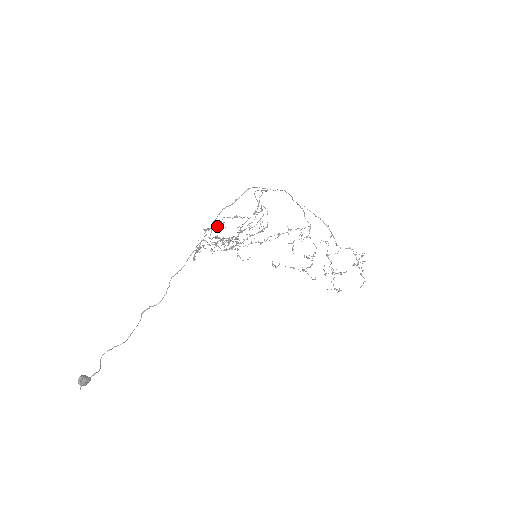
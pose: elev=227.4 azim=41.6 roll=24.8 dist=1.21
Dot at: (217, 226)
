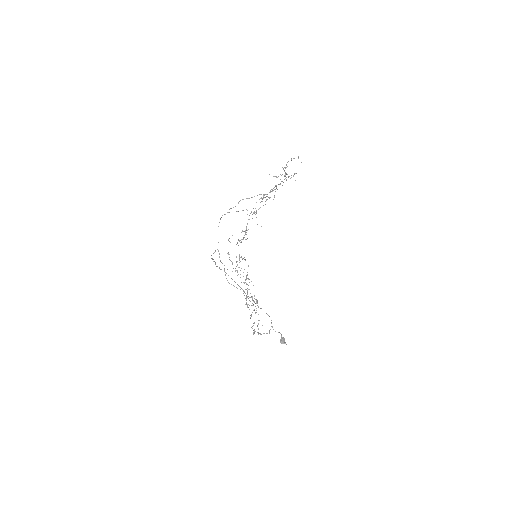
Dot at: (254, 330)
